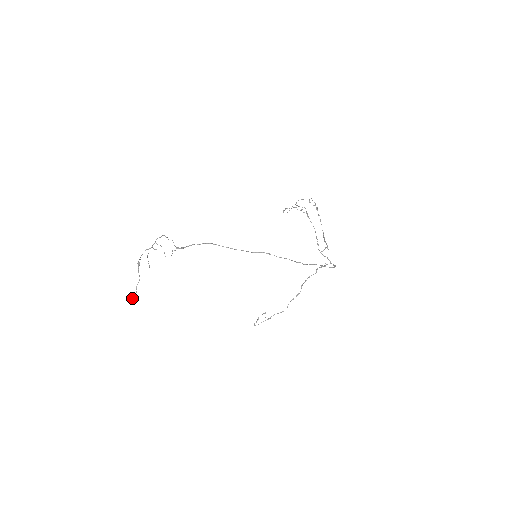
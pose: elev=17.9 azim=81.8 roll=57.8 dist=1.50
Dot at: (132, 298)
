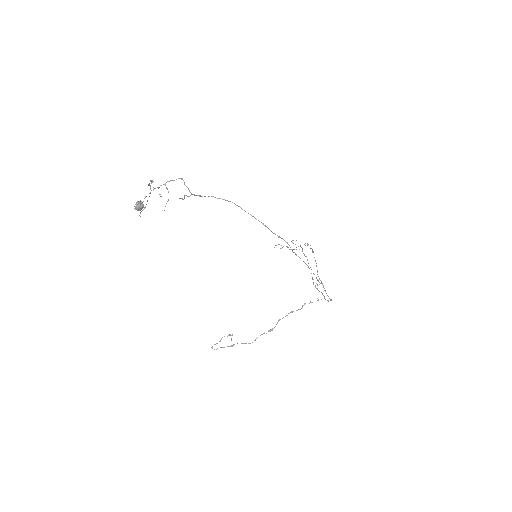
Dot at: (139, 201)
